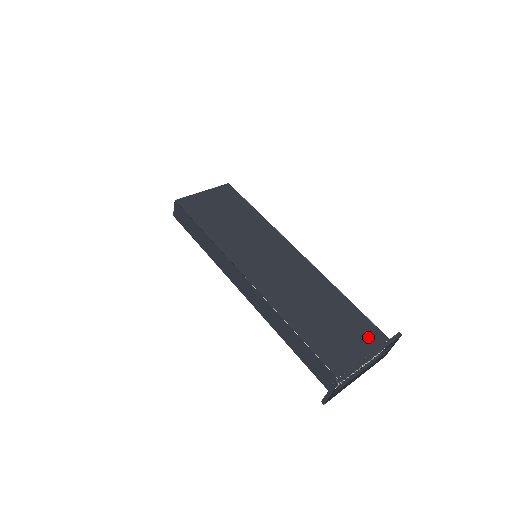
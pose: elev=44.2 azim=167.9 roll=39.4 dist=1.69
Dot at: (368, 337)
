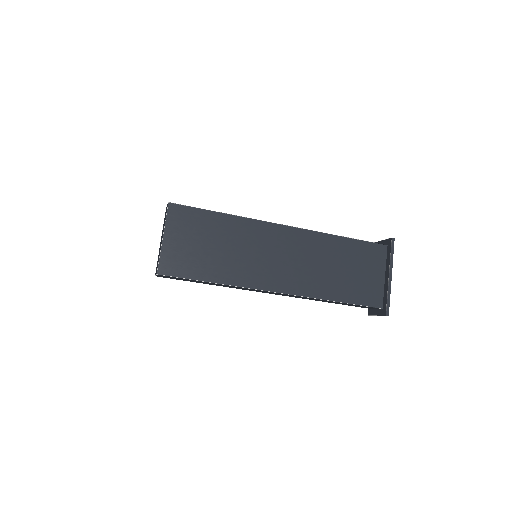
Dot at: (375, 258)
